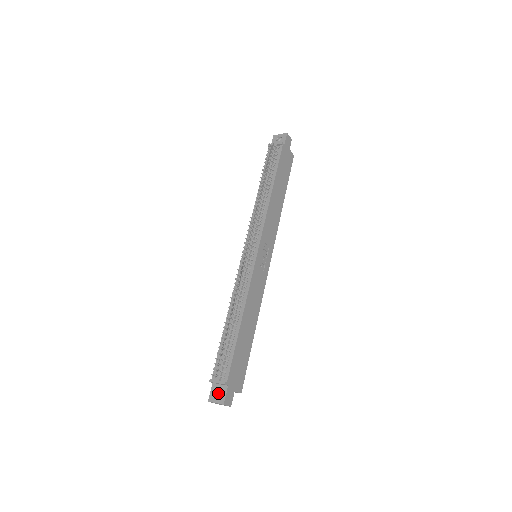
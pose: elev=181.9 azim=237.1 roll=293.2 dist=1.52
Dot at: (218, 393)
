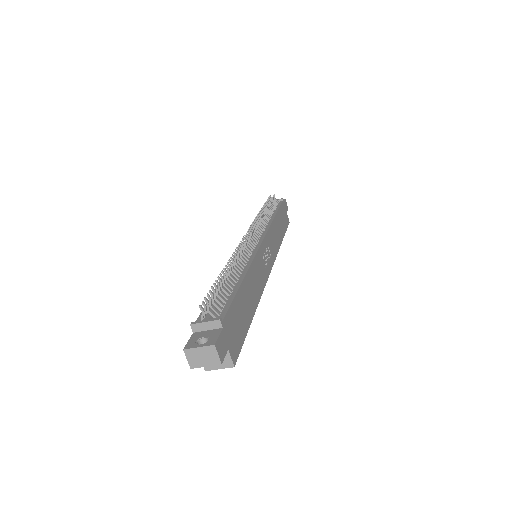
Dot at: (202, 343)
